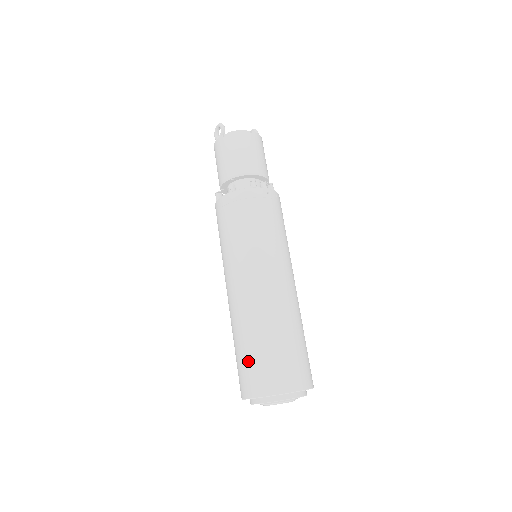
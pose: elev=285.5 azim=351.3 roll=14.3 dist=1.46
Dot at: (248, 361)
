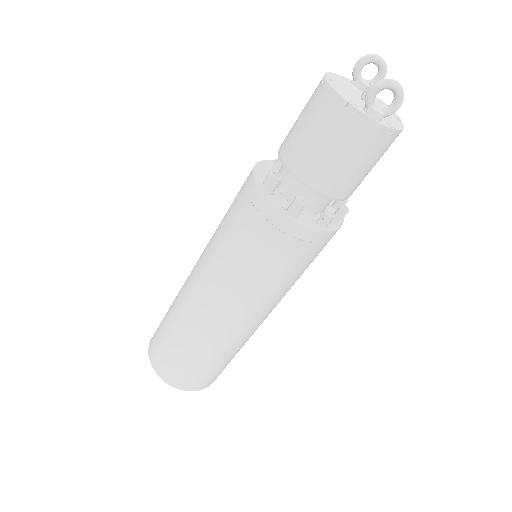
Dot at: (208, 372)
